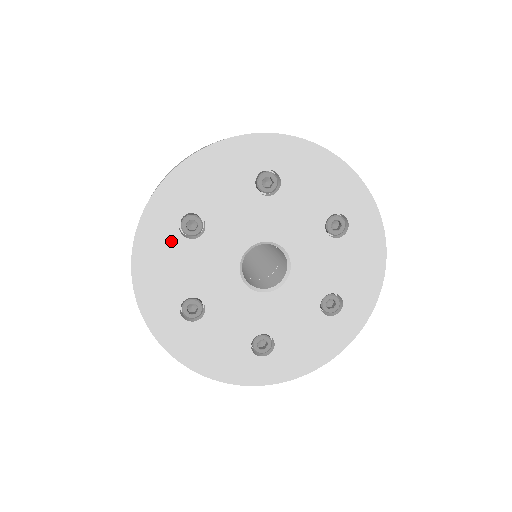
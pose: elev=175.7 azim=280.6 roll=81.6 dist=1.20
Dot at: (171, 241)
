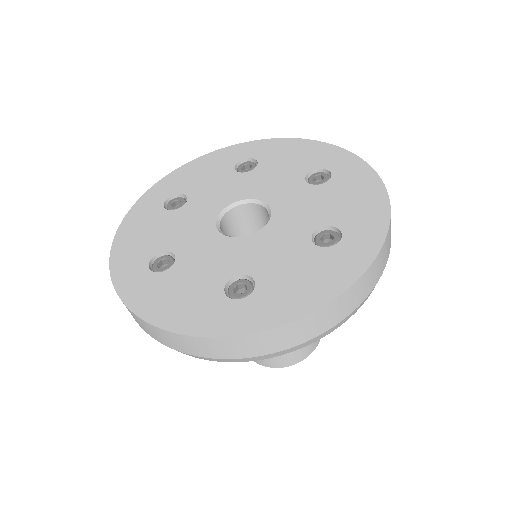
Dot at: (155, 214)
